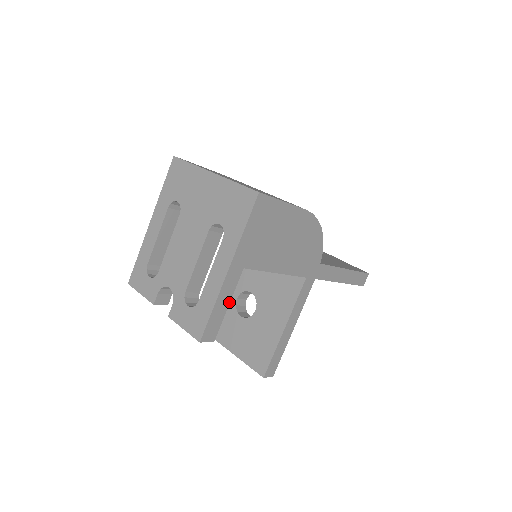
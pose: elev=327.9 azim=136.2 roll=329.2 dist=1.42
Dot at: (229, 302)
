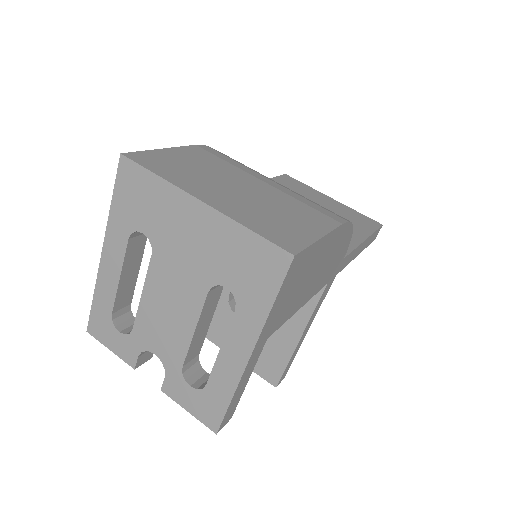
Dot at: occluded
